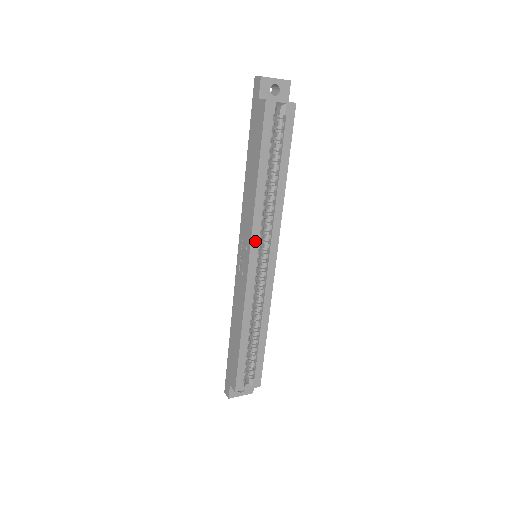
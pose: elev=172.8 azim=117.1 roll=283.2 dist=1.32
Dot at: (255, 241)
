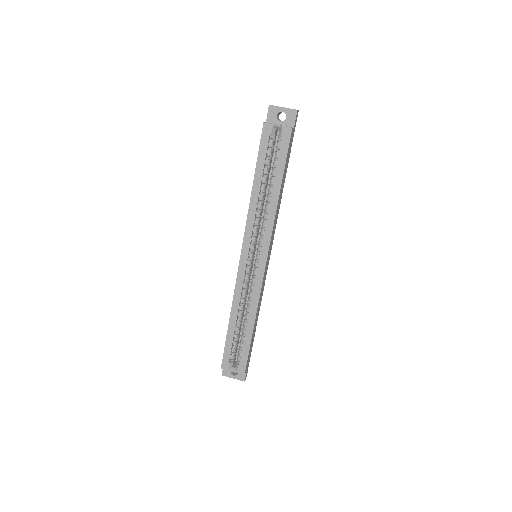
Dot at: (247, 240)
